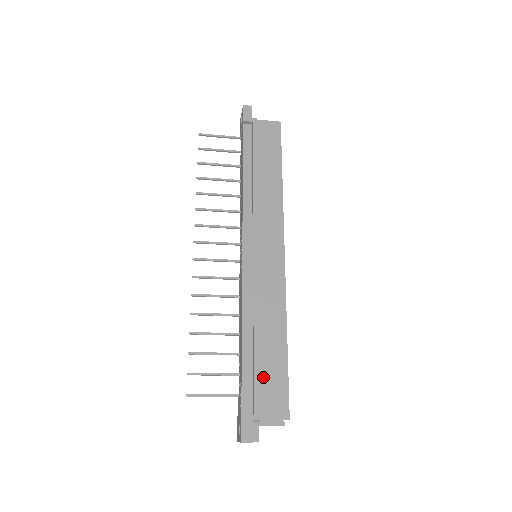
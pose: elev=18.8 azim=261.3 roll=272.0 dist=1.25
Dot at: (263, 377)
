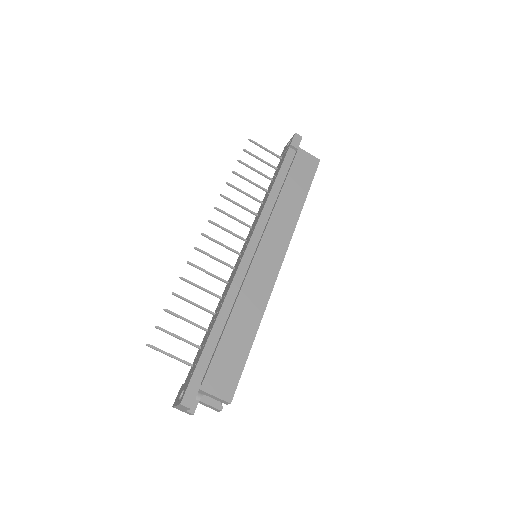
Dot at: (223, 356)
